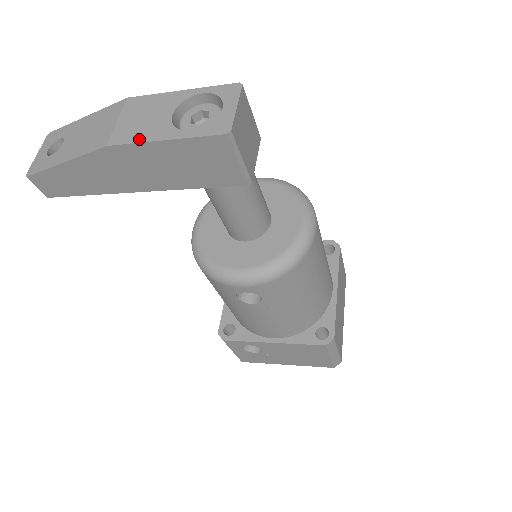
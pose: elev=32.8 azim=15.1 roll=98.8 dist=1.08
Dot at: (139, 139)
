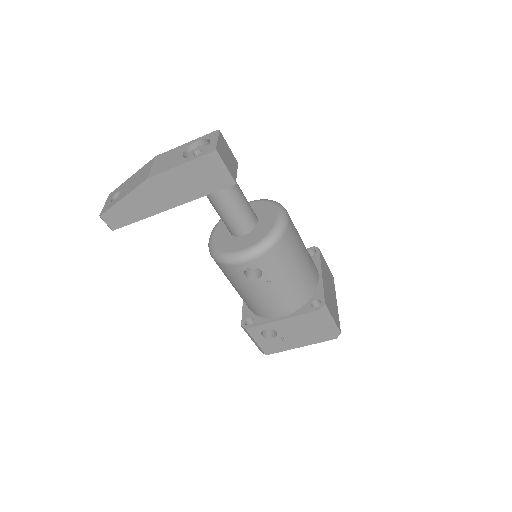
Dot at: (166, 169)
